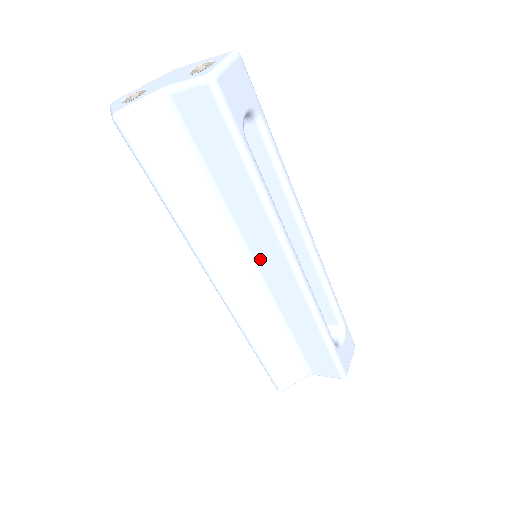
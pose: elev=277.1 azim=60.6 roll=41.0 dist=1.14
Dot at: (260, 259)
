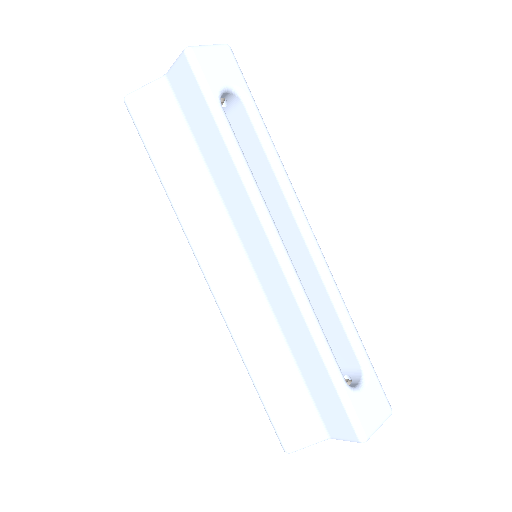
Dot at: (249, 247)
